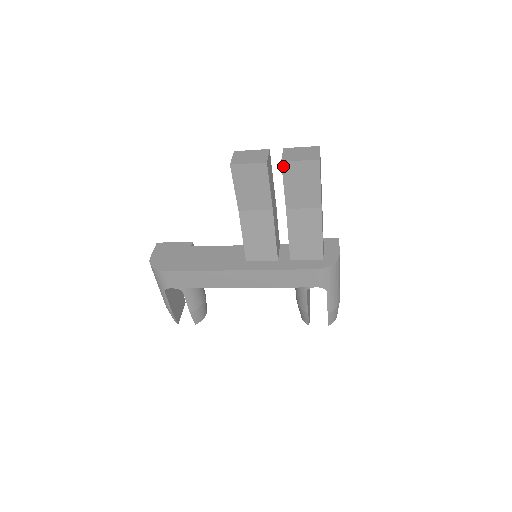
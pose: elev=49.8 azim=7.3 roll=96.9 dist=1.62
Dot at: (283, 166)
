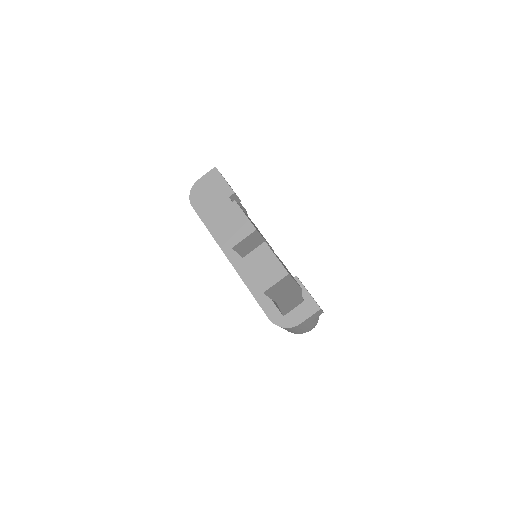
Dot at: (243, 262)
